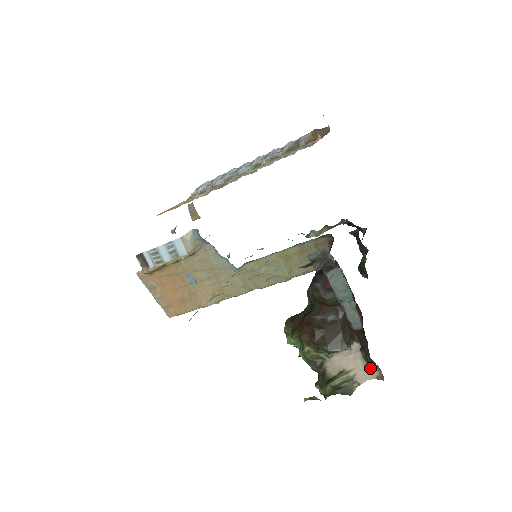
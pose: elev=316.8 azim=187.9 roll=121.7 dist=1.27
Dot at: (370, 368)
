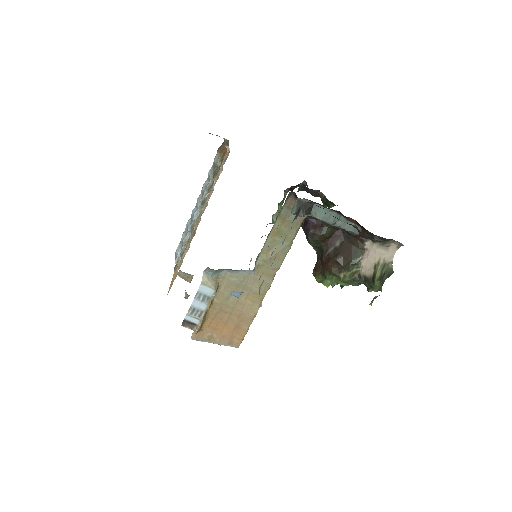
Dot at: (388, 247)
